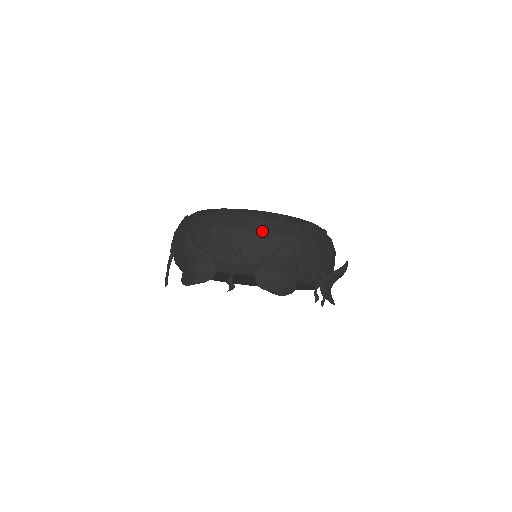
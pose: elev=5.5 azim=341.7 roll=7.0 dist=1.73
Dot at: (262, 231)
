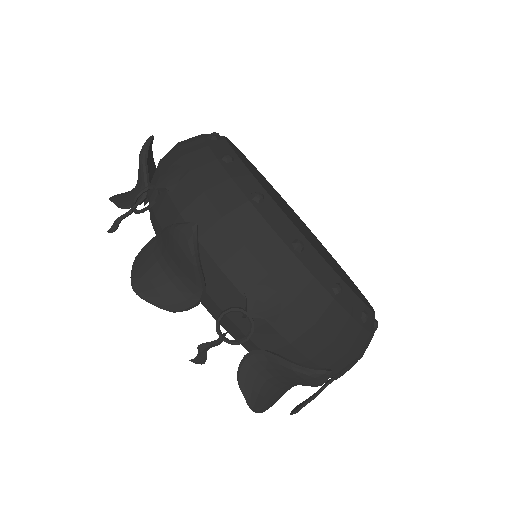
Dot at: (202, 186)
